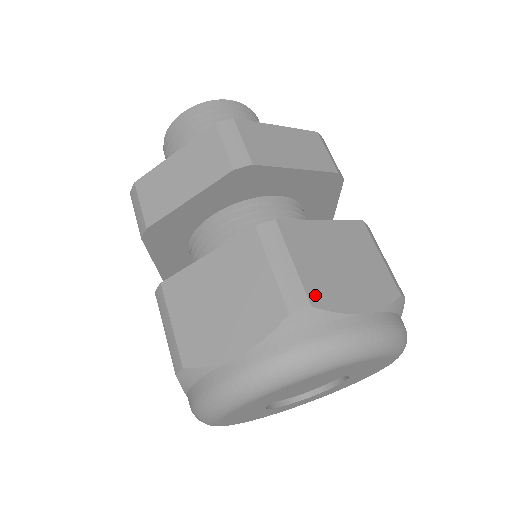
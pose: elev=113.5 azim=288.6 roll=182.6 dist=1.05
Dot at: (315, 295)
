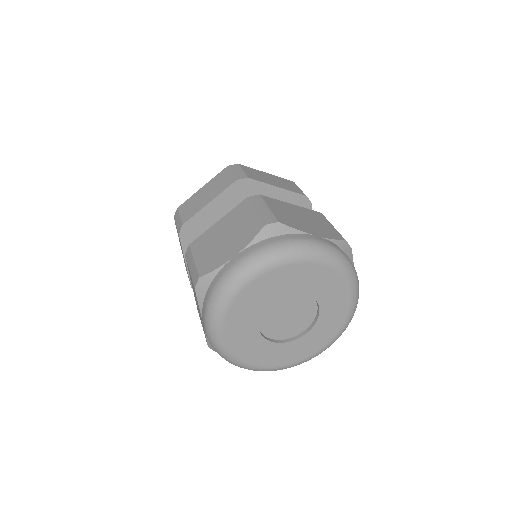
Dot at: (282, 220)
